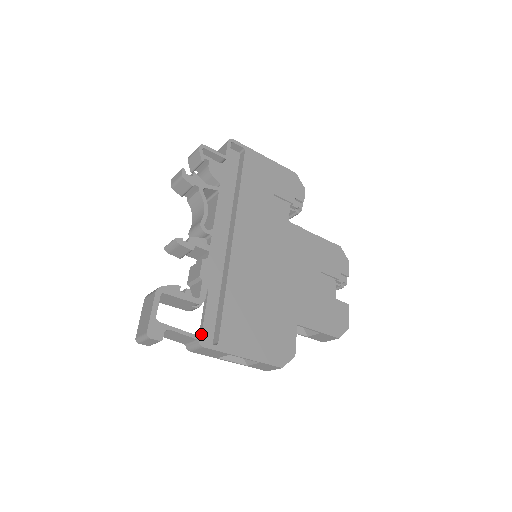
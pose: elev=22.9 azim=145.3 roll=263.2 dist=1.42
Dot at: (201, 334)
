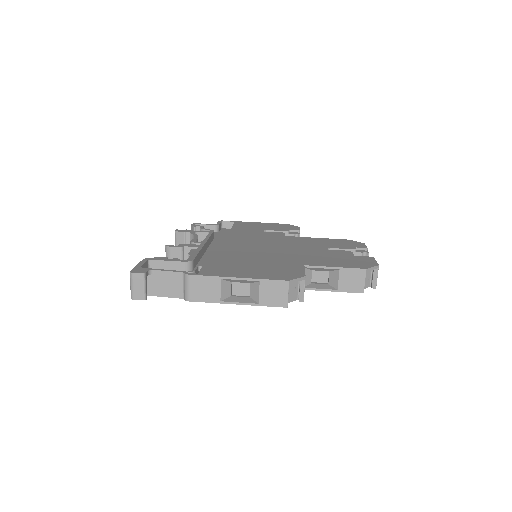
Dot at: occluded
